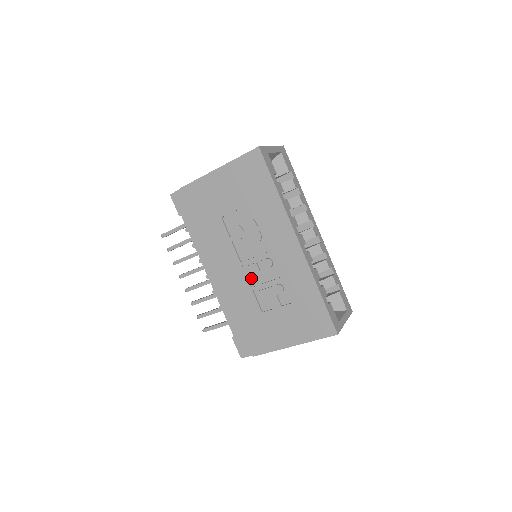
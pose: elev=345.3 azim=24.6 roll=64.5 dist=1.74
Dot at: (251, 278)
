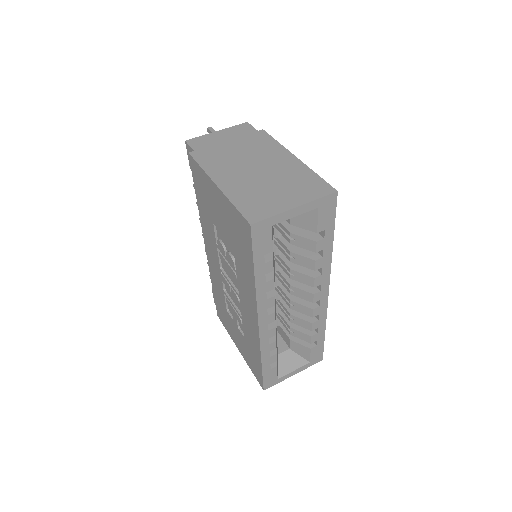
Dot at: occluded
